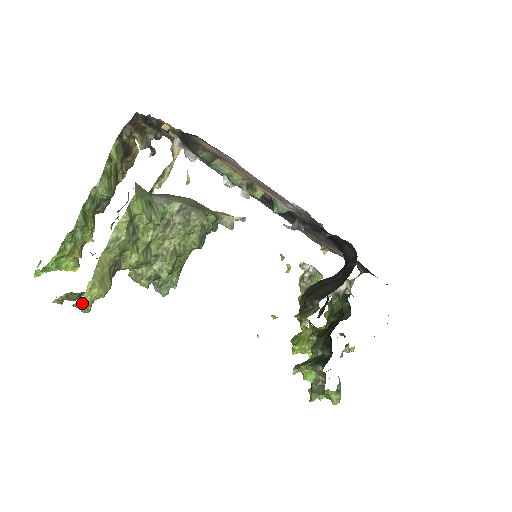
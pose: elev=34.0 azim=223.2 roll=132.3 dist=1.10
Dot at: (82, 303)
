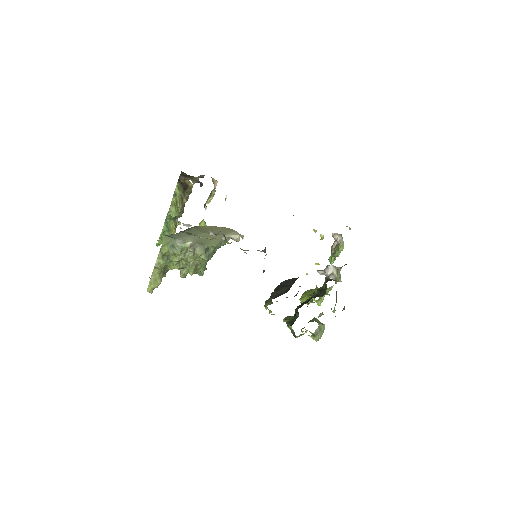
Dot at: (148, 290)
